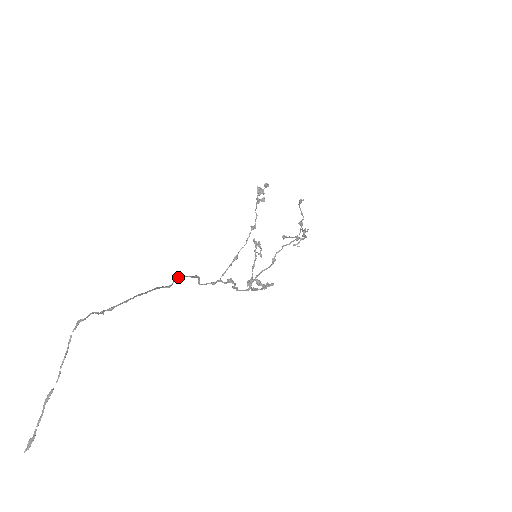
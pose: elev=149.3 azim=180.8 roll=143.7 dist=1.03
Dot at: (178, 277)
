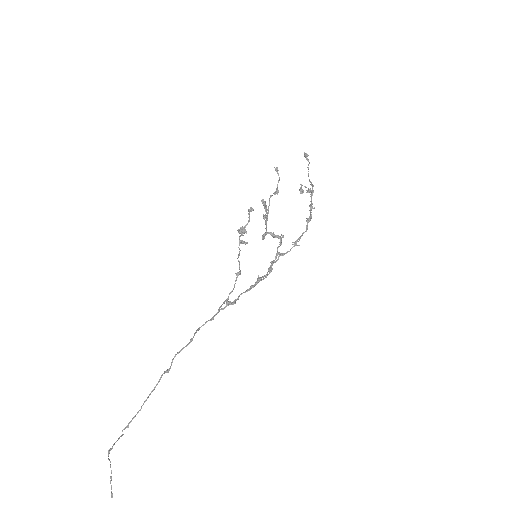
Dot at: occluded
